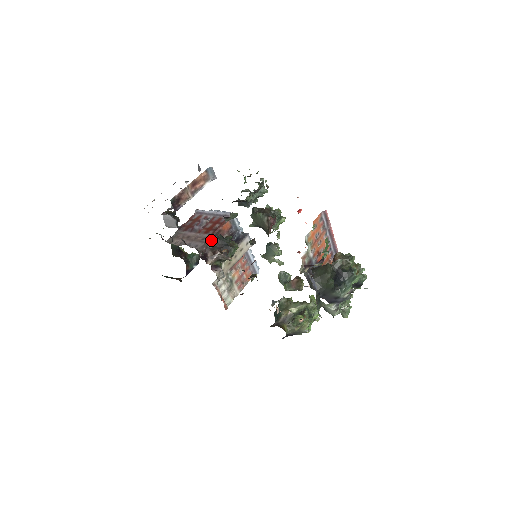
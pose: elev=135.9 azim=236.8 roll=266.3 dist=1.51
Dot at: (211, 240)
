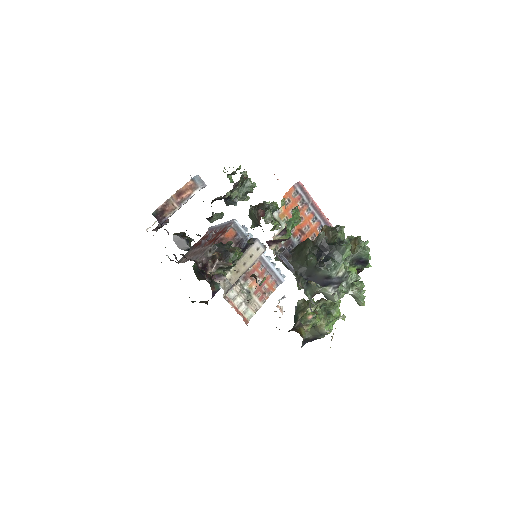
Dot at: (211, 249)
